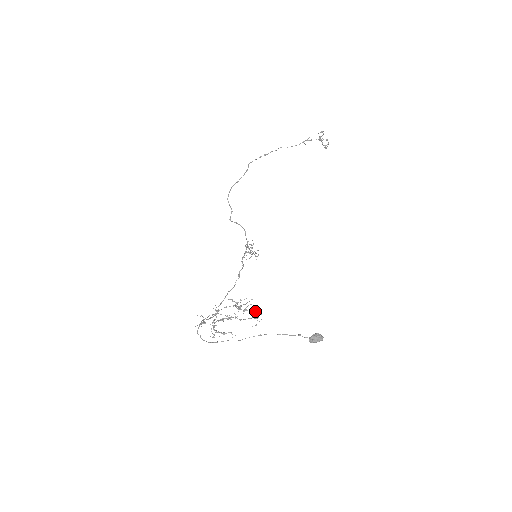
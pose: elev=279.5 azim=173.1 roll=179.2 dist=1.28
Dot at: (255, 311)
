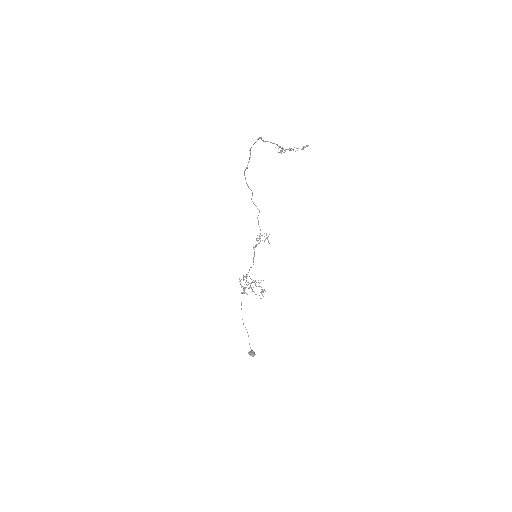
Dot at: occluded
